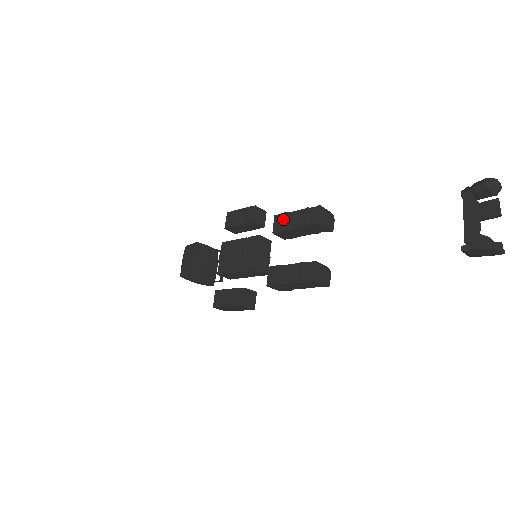
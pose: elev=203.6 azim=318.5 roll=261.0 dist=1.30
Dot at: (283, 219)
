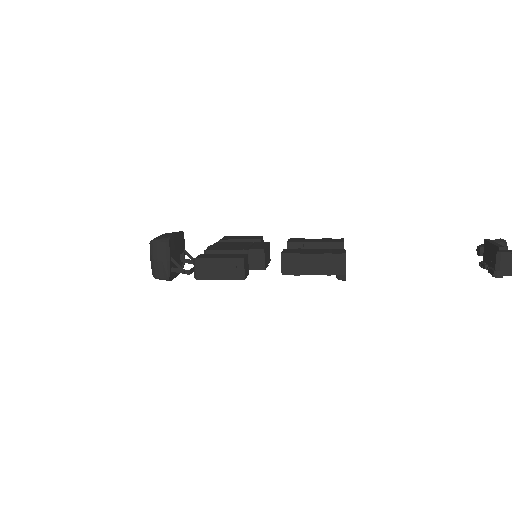
Dot at: (301, 239)
